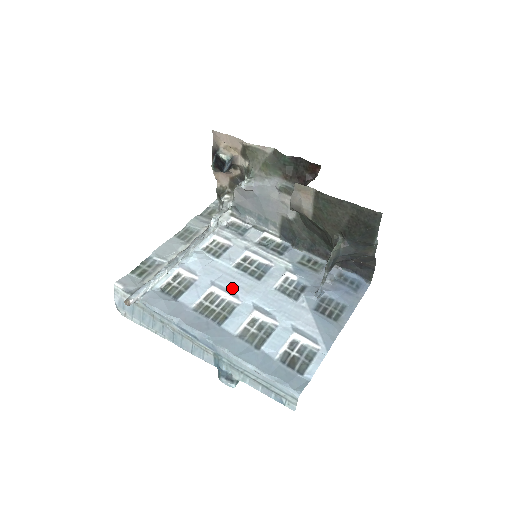
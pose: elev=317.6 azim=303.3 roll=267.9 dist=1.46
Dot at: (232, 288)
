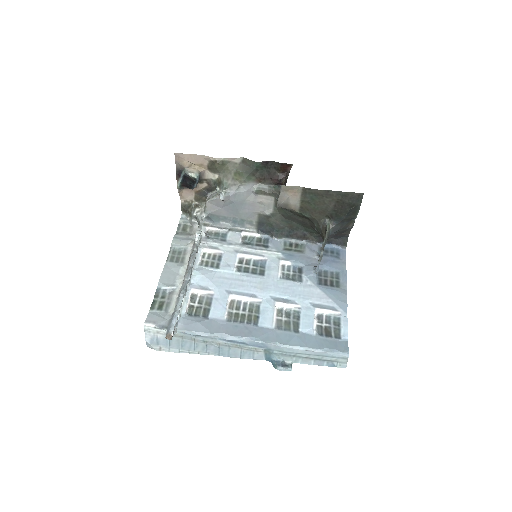
Dot at: (247, 290)
